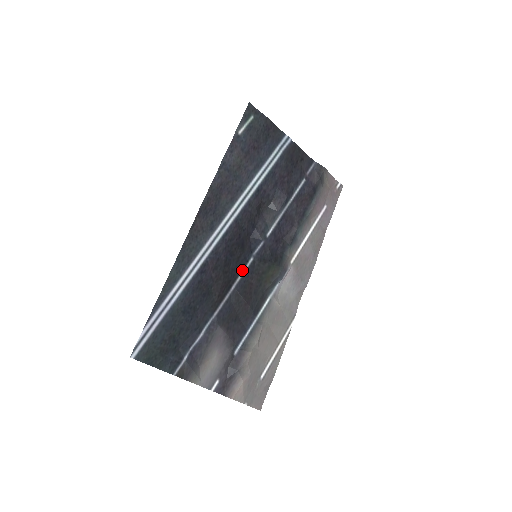
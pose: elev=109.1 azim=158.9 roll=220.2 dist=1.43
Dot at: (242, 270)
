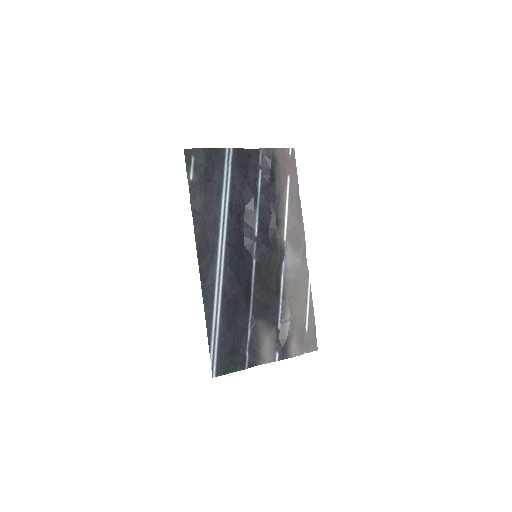
Dot at: (252, 273)
